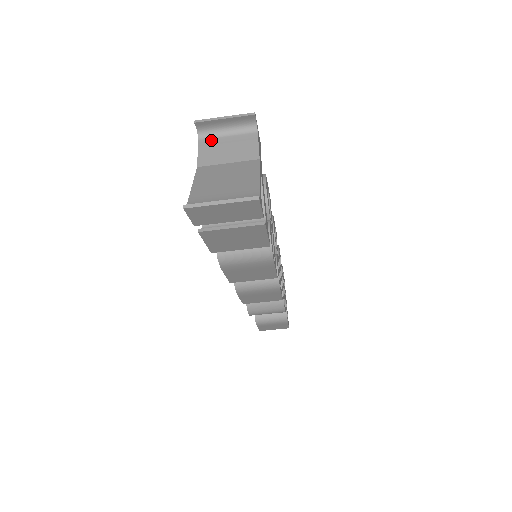
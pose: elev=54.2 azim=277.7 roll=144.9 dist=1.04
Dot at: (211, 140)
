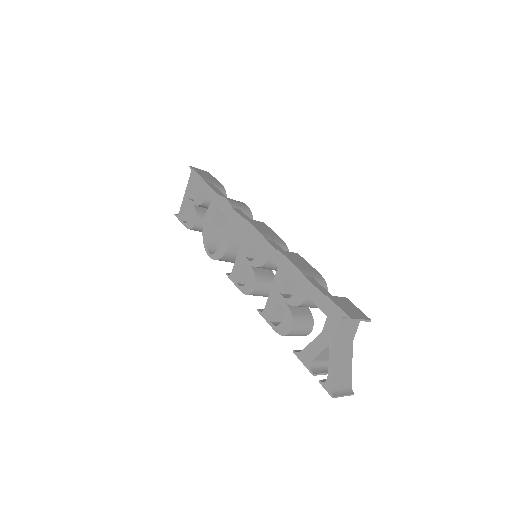
Dot at: (345, 321)
